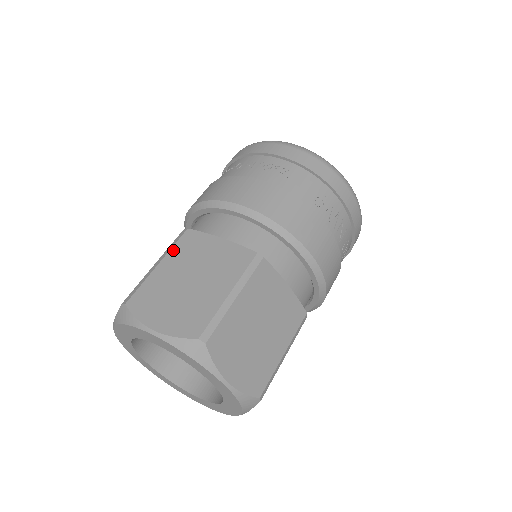
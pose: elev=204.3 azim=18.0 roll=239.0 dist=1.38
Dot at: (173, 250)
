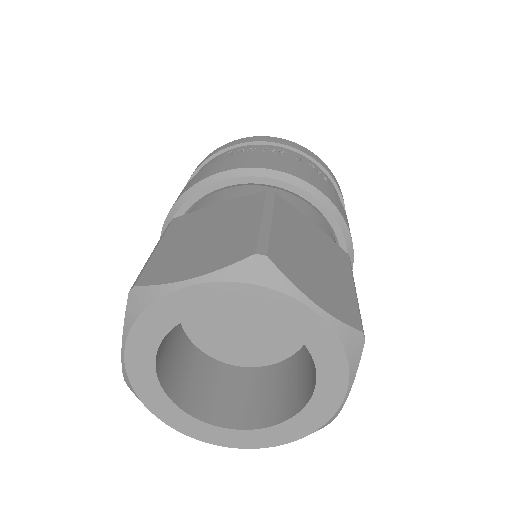
Dot at: (277, 210)
